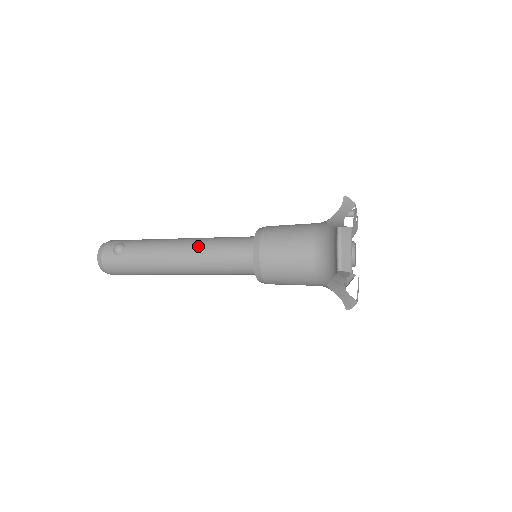
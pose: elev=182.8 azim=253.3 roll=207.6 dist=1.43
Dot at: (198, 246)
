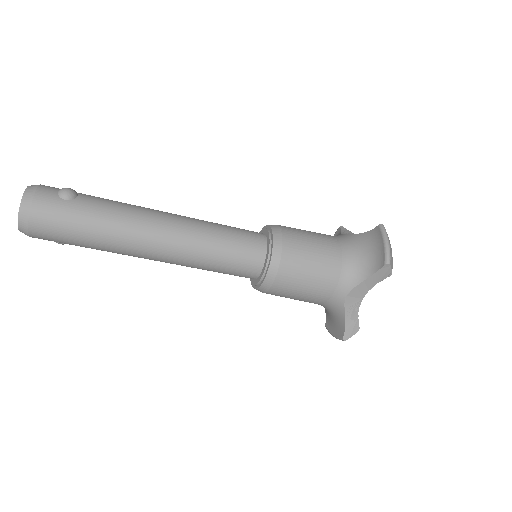
Dot at: (195, 221)
